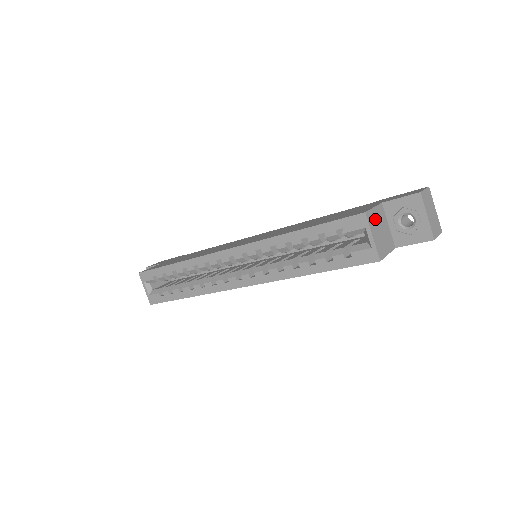
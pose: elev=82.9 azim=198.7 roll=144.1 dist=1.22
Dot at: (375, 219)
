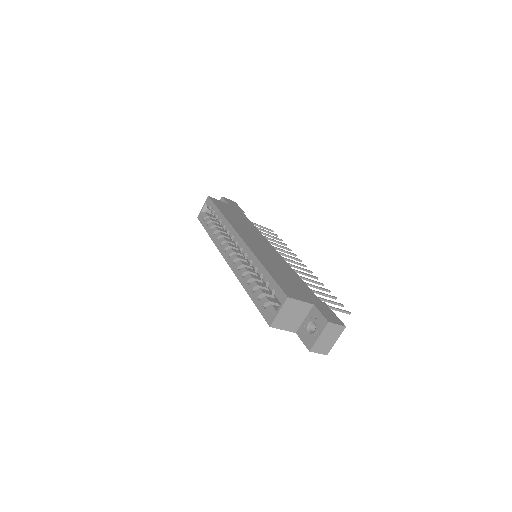
Dot at: (294, 307)
